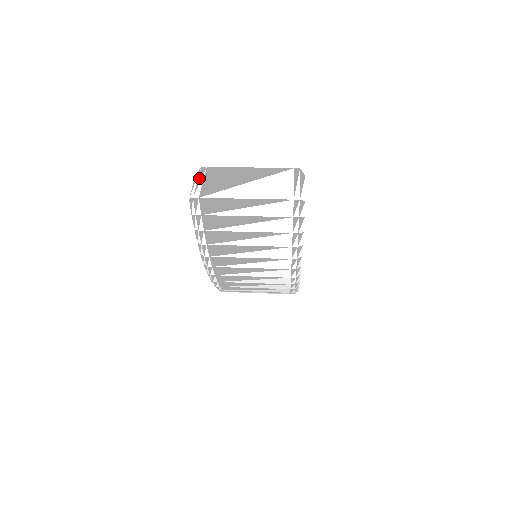
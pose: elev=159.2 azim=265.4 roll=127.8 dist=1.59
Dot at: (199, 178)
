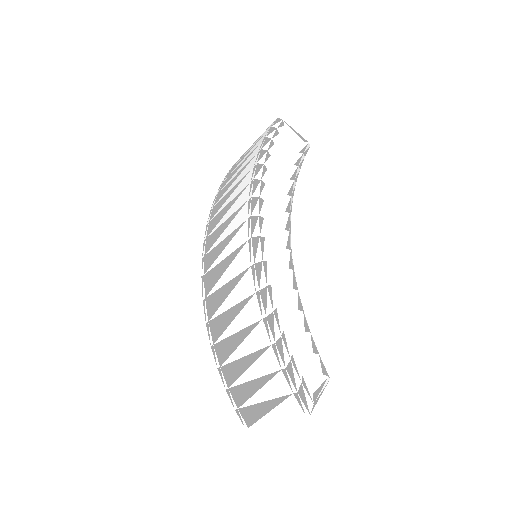
Dot at: occluded
